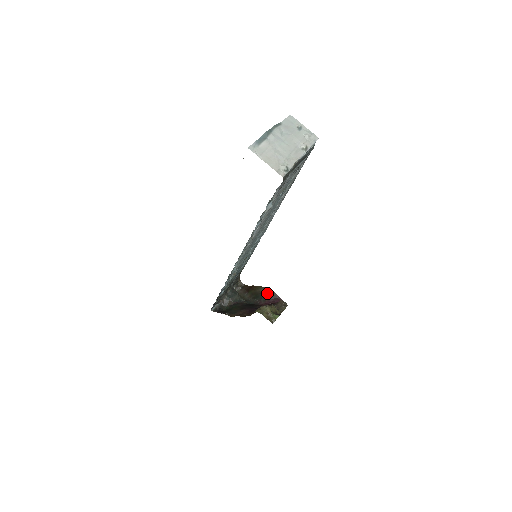
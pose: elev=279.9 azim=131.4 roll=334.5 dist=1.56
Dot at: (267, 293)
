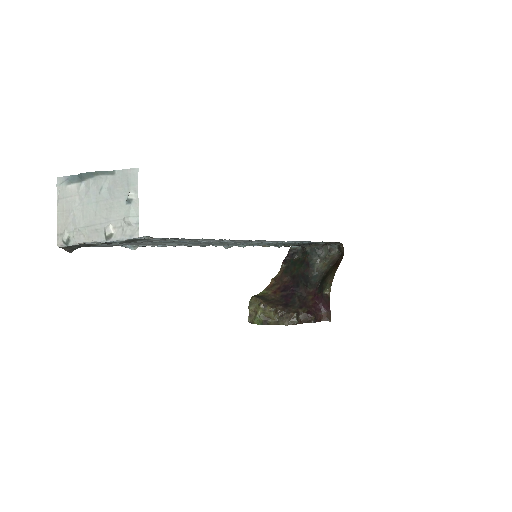
Dot at: (324, 289)
